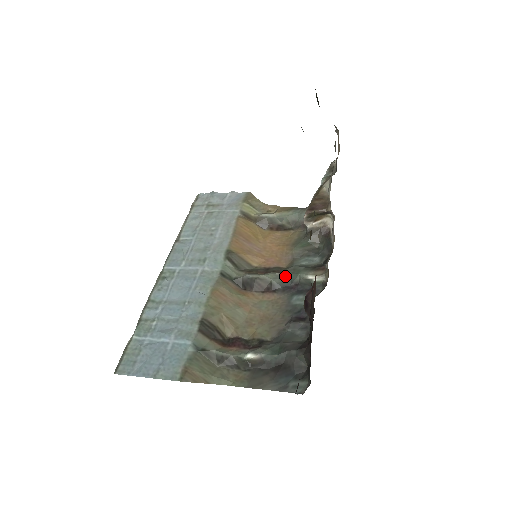
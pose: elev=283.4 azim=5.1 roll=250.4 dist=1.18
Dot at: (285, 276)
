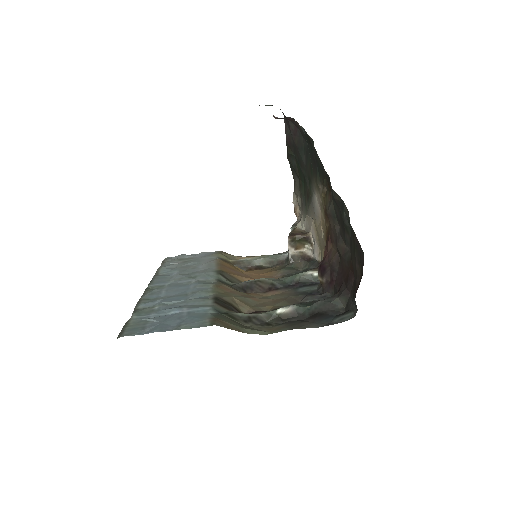
Dot at: (283, 279)
